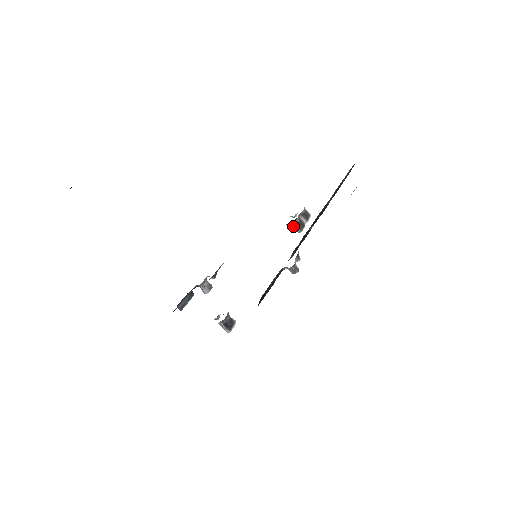
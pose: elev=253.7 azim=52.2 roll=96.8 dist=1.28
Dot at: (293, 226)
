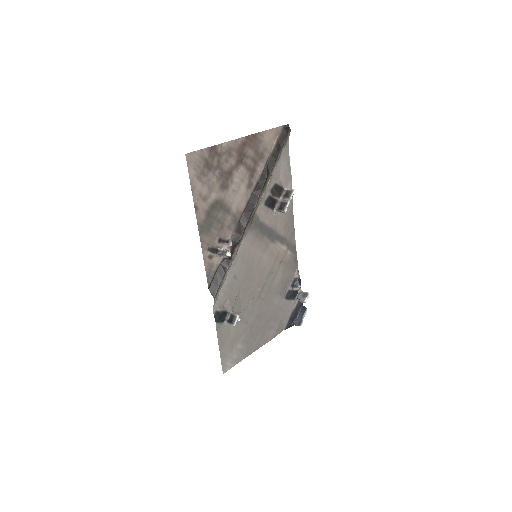
Dot at: (279, 211)
